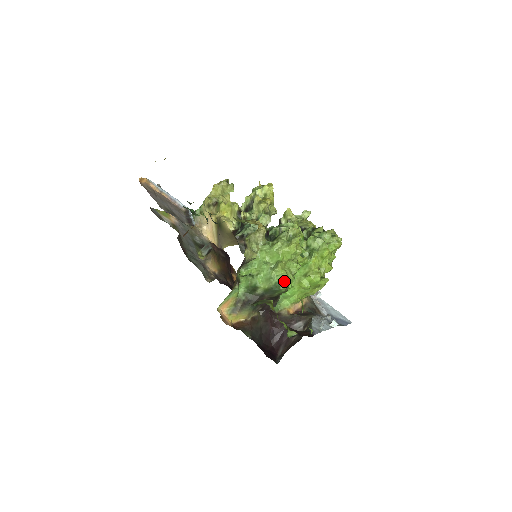
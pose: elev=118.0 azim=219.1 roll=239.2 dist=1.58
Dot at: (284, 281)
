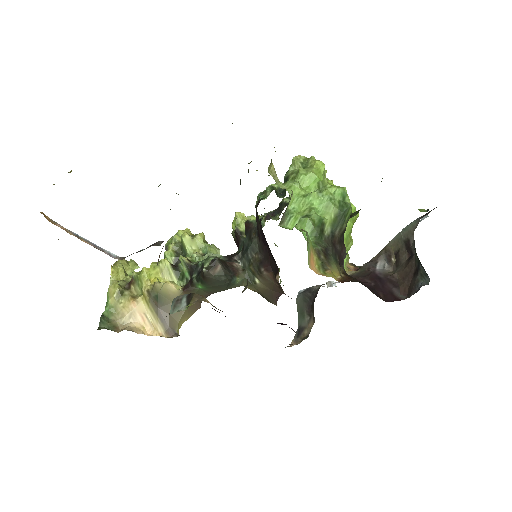
Dot at: (345, 194)
